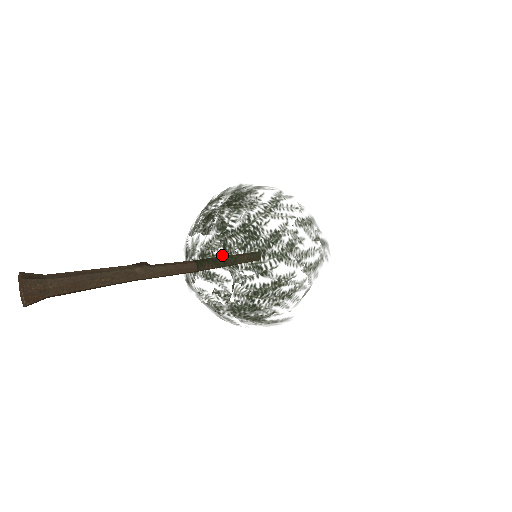
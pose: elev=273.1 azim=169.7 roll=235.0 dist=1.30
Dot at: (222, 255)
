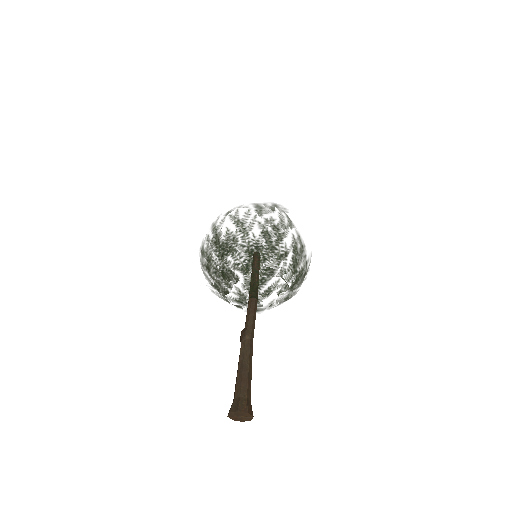
Dot at: (261, 276)
